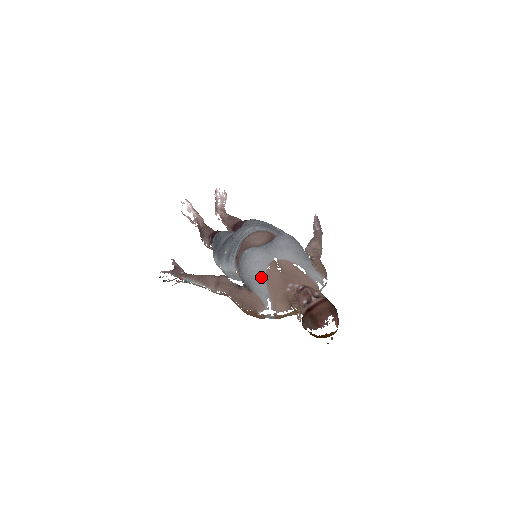
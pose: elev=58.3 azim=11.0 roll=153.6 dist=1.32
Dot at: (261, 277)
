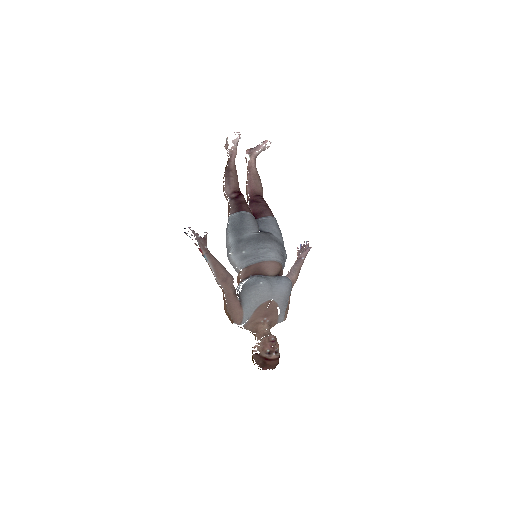
Dot at: (255, 306)
